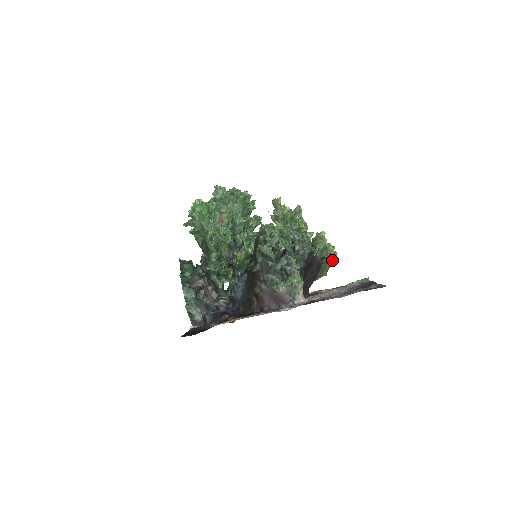
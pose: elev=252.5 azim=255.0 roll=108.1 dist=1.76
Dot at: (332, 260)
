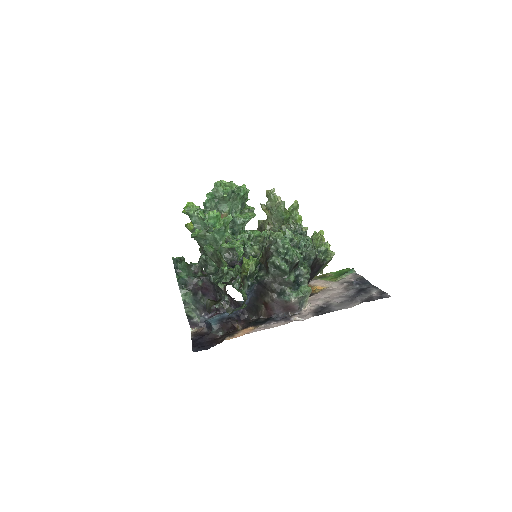
Dot at: occluded
